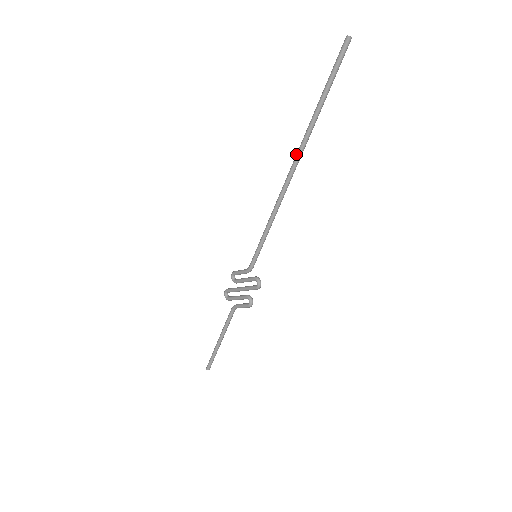
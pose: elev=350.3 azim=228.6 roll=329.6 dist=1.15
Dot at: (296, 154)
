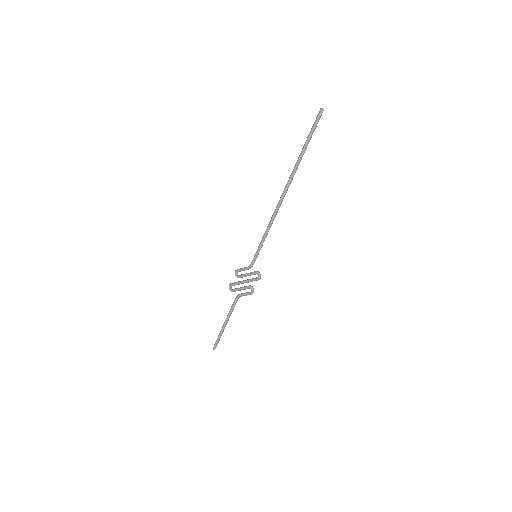
Dot at: (287, 183)
